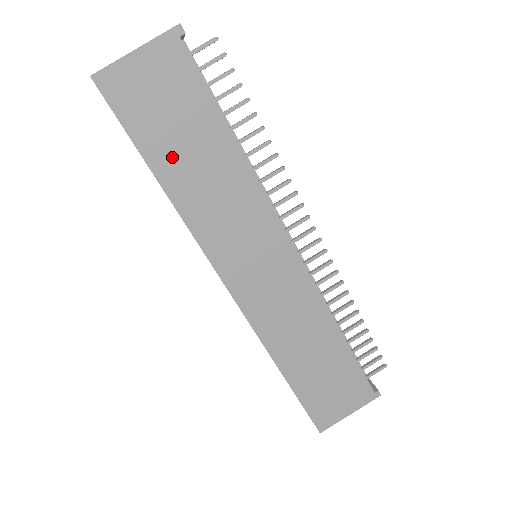
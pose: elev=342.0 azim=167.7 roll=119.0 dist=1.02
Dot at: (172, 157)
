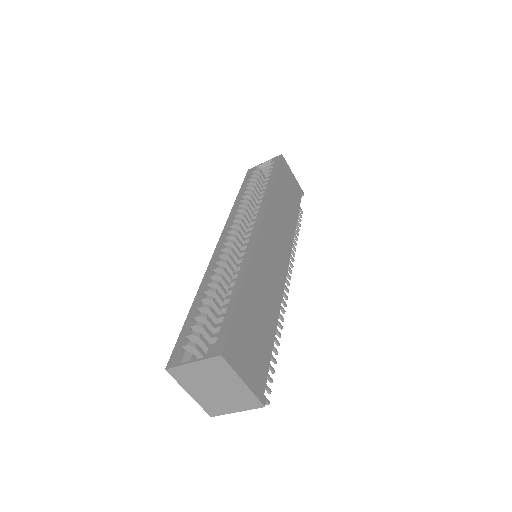
Dot at: (281, 189)
